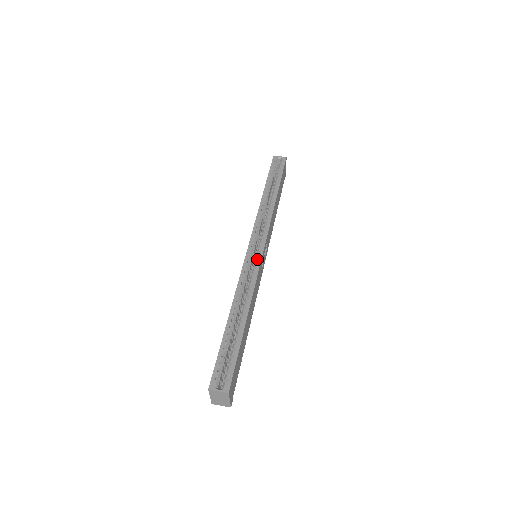
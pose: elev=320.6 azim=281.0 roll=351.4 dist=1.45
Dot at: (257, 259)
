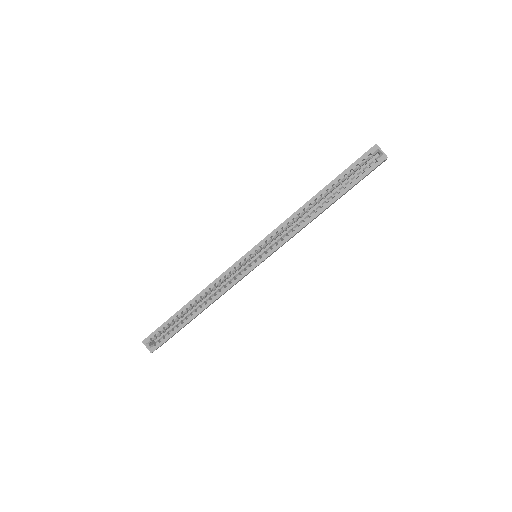
Dot at: (243, 272)
